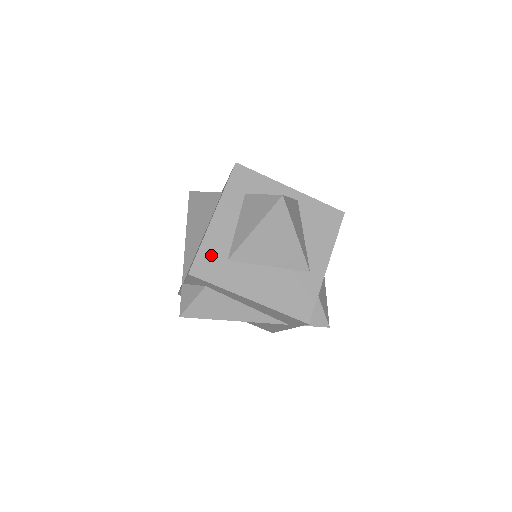
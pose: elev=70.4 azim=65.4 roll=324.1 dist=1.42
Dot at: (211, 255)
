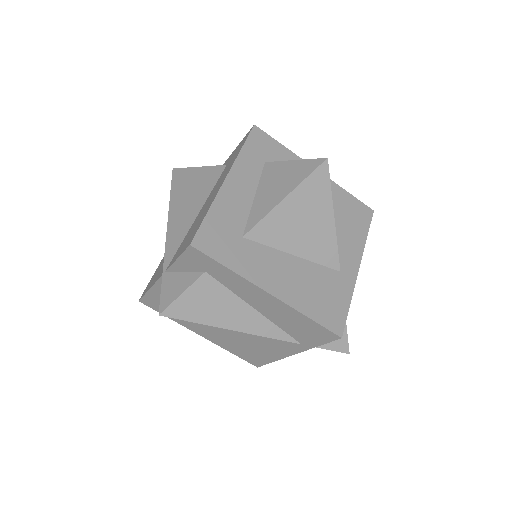
Dot at: (221, 226)
